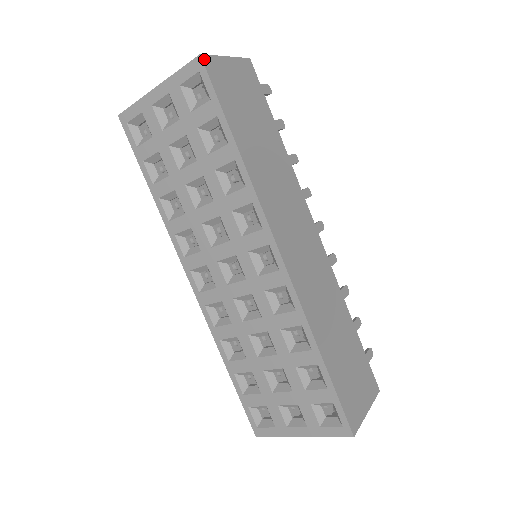
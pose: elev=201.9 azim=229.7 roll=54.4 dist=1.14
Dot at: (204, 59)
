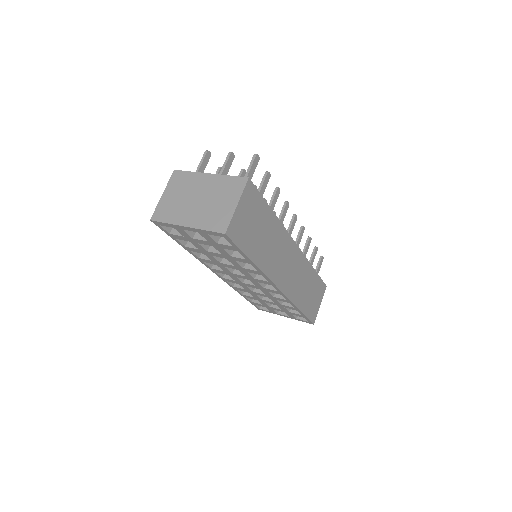
Dot at: (228, 233)
